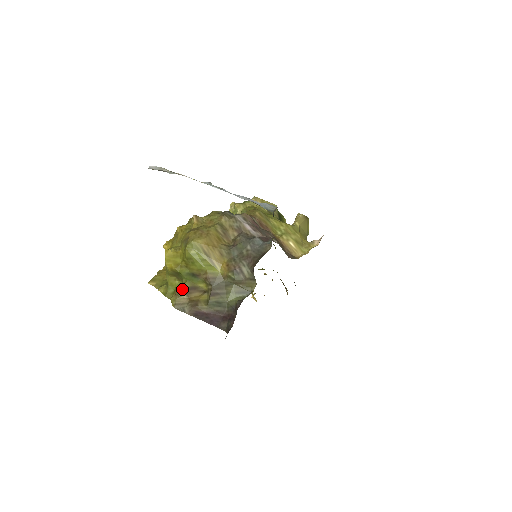
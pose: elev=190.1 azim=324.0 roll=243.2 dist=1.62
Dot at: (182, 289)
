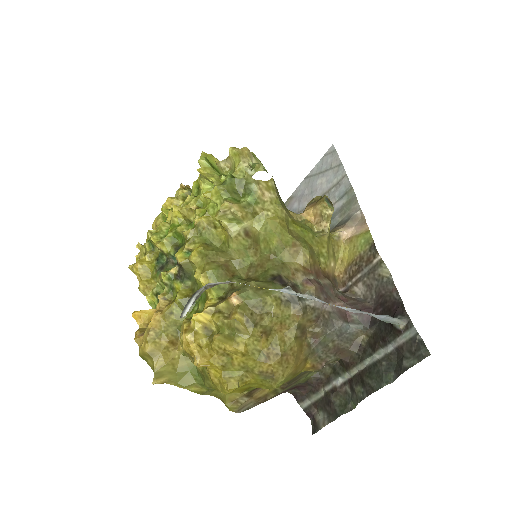
Dot at: (244, 396)
